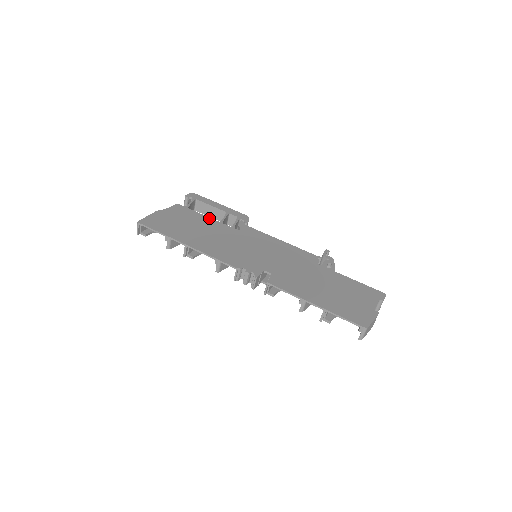
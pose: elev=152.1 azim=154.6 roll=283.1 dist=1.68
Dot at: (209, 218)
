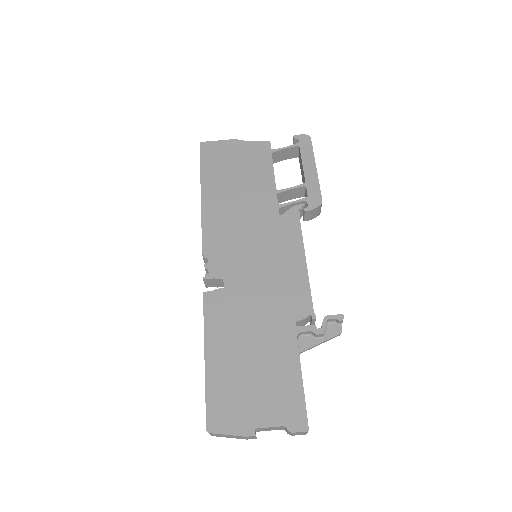
Dot at: (273, 178)
